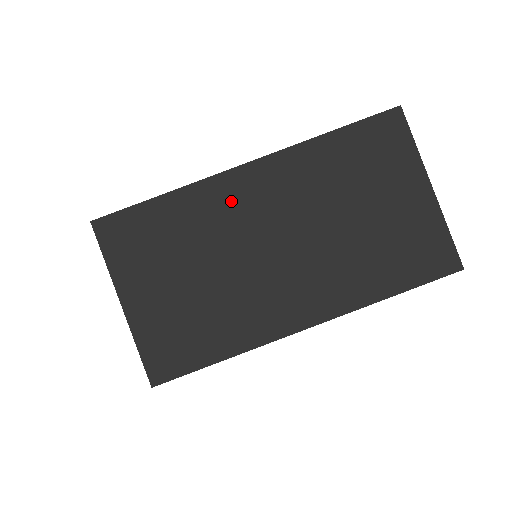
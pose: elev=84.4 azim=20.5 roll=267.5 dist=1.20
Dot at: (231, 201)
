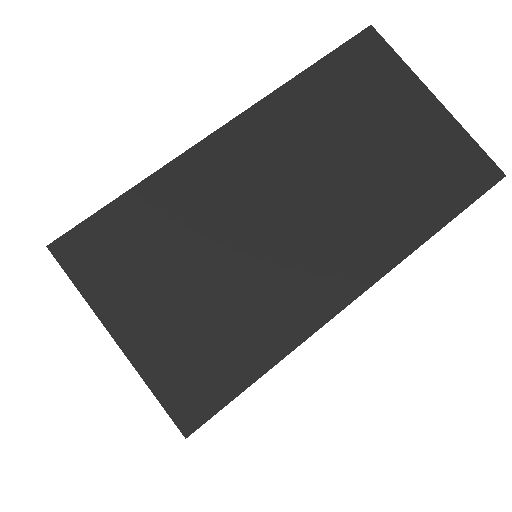
Dot at: (217, 174)
